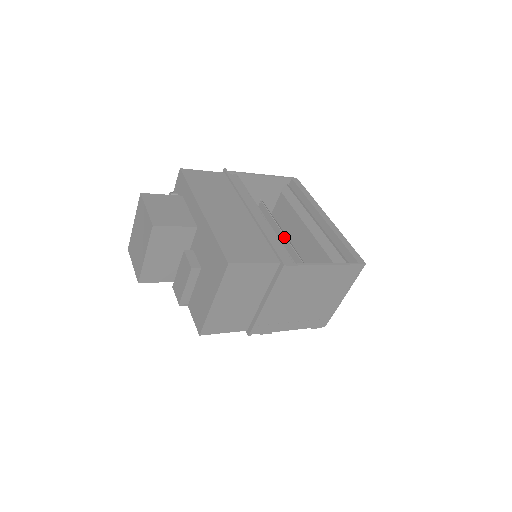
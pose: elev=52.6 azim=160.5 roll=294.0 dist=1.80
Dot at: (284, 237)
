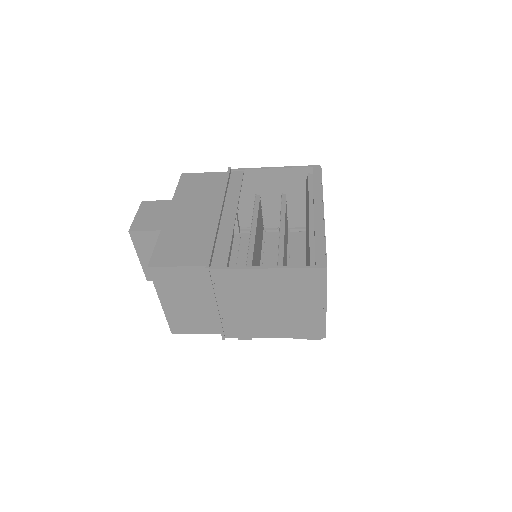
Dot at: (283, 235)
